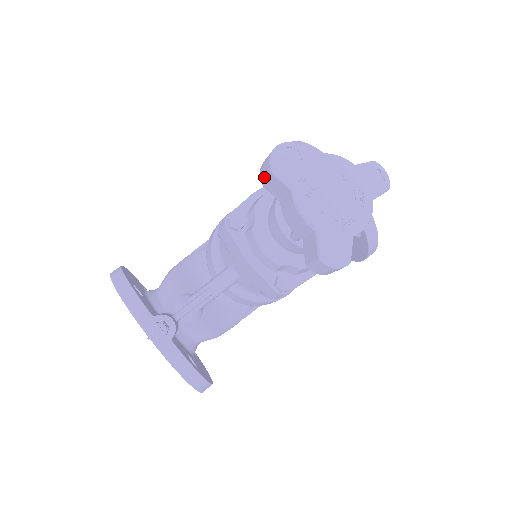
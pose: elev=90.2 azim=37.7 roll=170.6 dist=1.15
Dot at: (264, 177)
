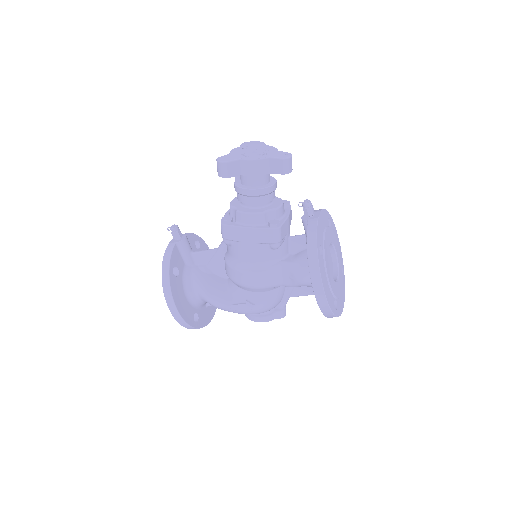
Dot at: occluded
